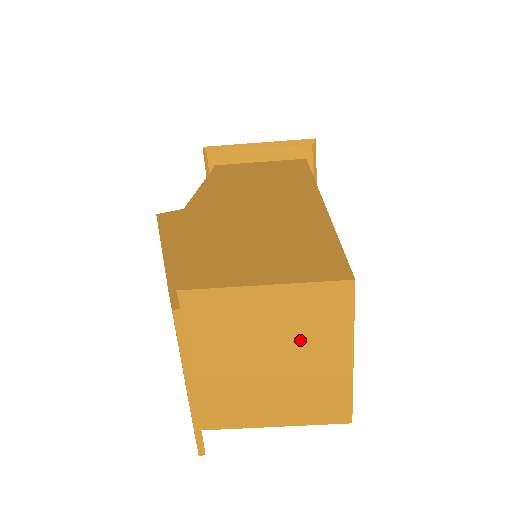
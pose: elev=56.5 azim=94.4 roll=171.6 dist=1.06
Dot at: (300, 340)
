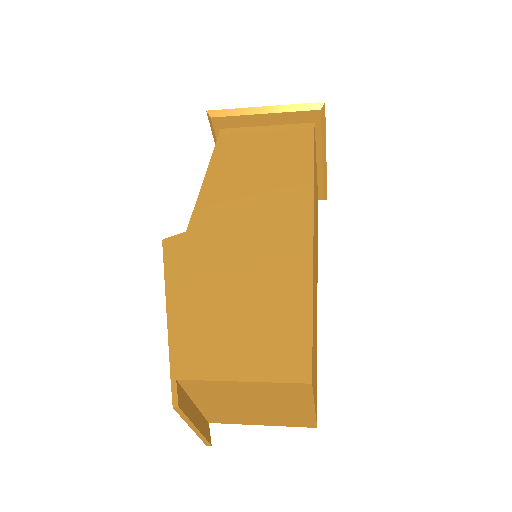
Dot at: (273, 401)
